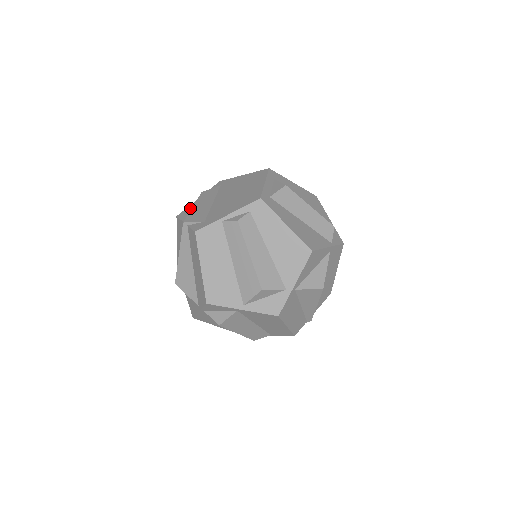
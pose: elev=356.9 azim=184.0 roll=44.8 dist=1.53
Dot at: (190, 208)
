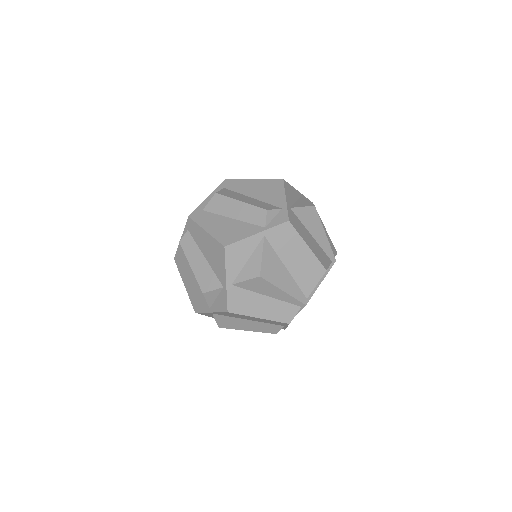
Dot at: occluded
